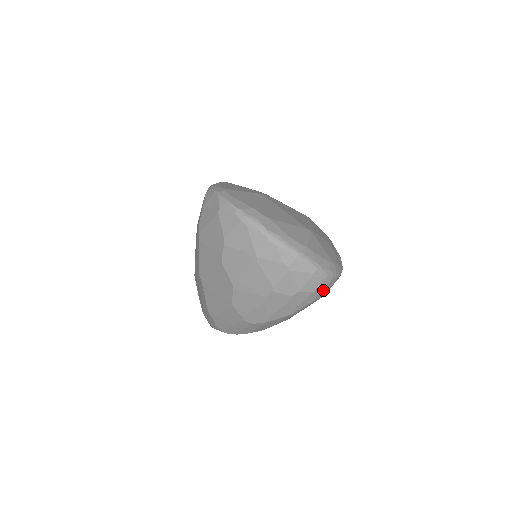
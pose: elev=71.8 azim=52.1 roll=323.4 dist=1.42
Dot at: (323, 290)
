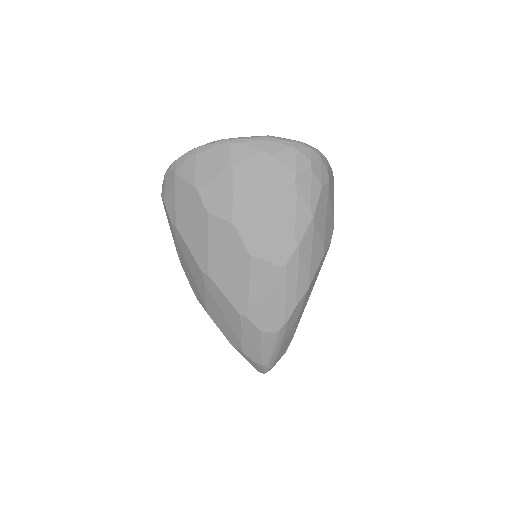
Dot at: (321, 168)
